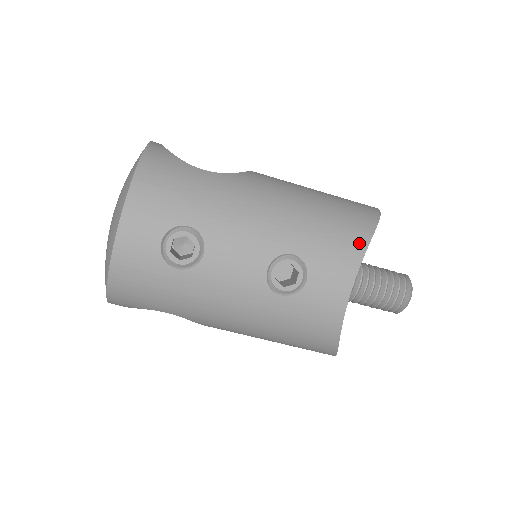
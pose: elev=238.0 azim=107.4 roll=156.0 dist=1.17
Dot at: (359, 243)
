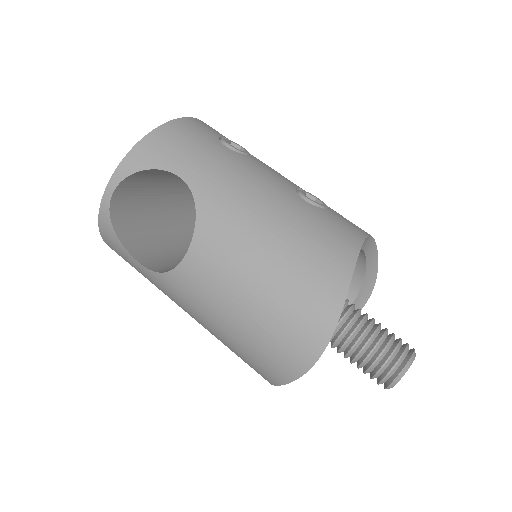
Dot at: occluded
